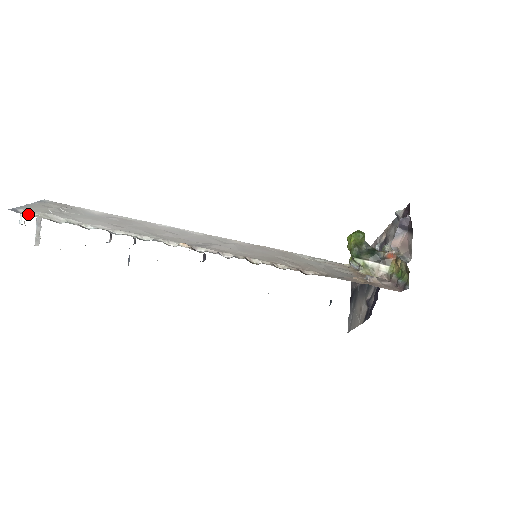
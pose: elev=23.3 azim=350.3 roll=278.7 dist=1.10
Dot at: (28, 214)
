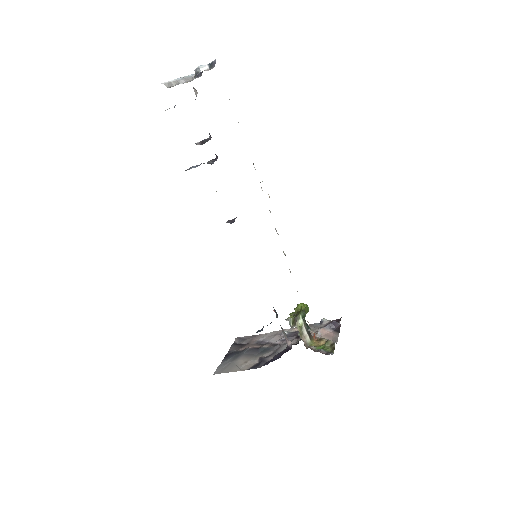
Dot at: occluded
